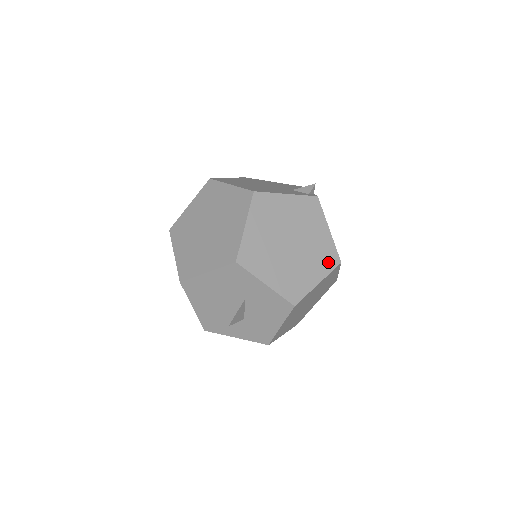
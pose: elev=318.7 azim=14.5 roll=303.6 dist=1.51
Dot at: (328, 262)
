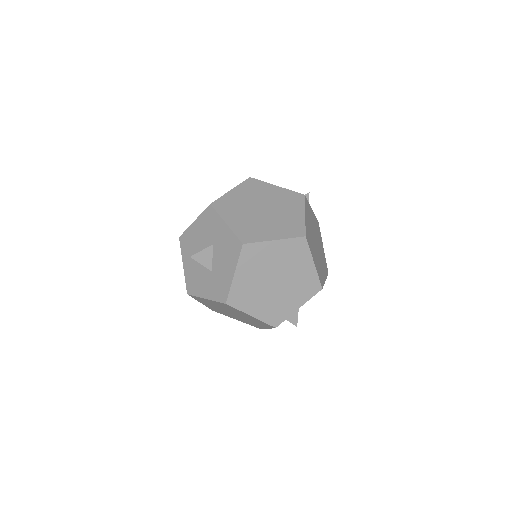
Dot at: (292, 231)
